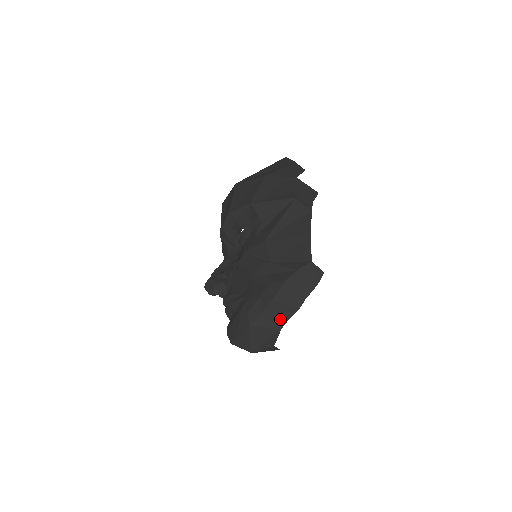
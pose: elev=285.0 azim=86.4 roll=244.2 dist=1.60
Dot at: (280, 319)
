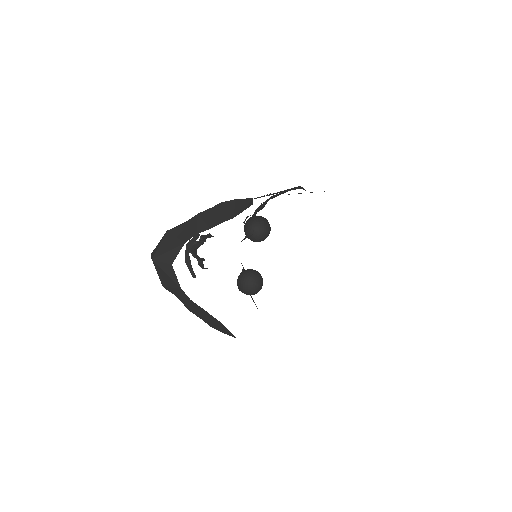
Dot at: (190, 233)
